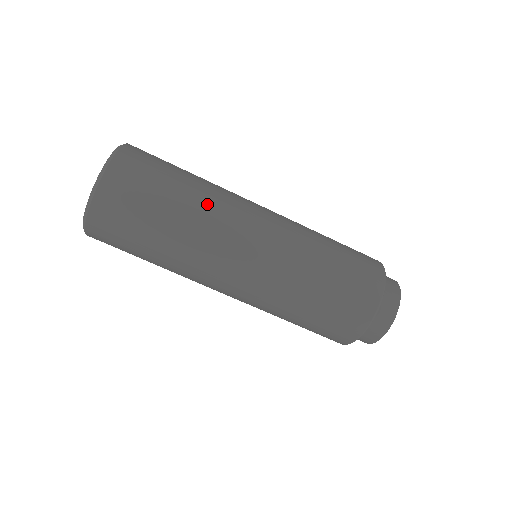
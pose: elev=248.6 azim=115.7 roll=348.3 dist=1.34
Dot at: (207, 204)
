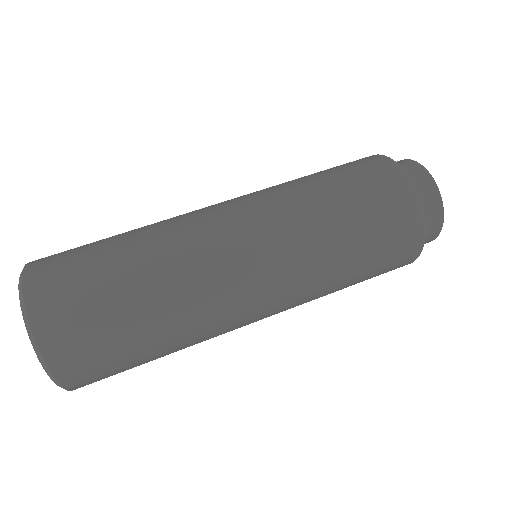
Dot at: occluded
